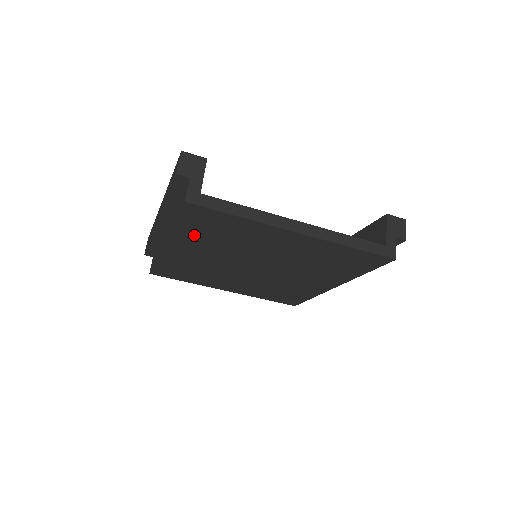
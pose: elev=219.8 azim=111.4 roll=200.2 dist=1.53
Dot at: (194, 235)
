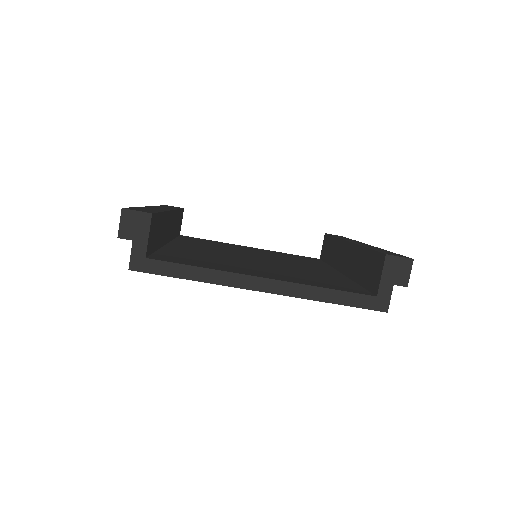
Dot at: occluded
